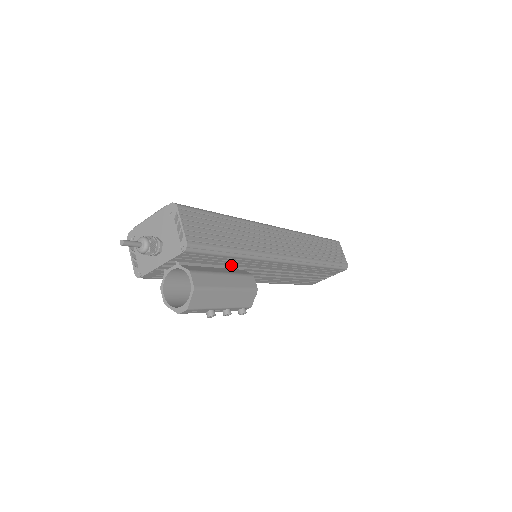
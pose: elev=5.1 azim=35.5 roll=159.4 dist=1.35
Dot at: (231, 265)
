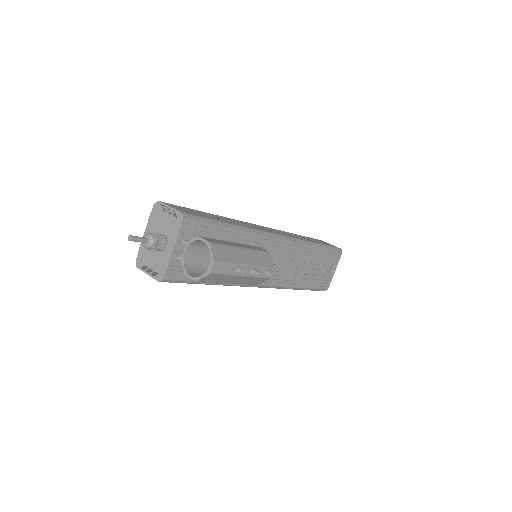
Dot at: occluded
